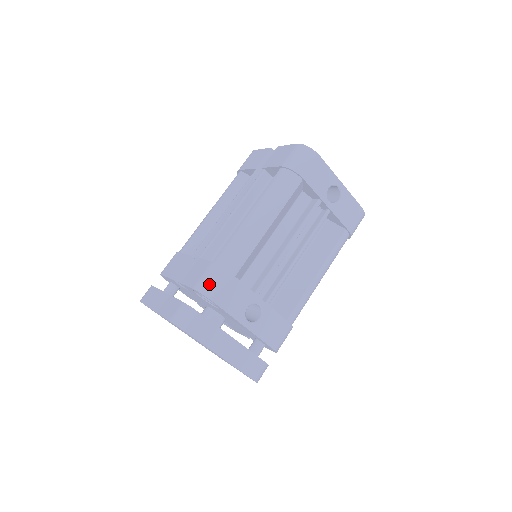
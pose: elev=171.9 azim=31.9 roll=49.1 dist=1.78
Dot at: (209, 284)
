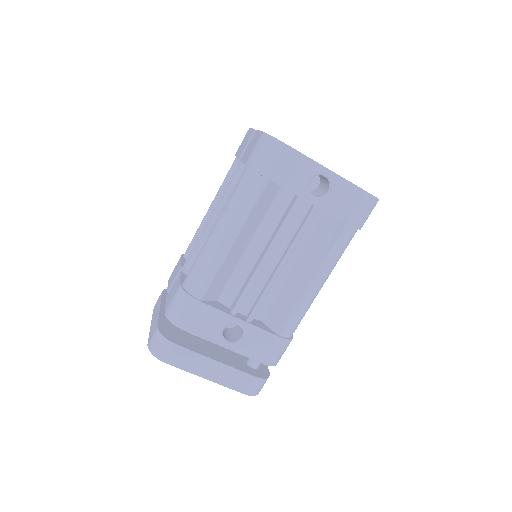
Dot at: (175, 311)
